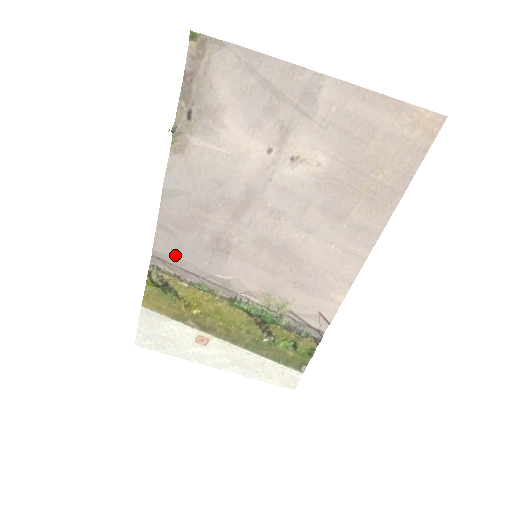
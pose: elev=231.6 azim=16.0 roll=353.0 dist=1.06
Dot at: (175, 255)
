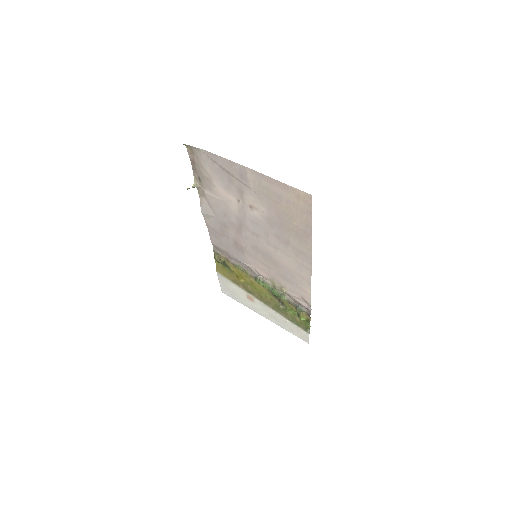
Dot at: (221, 247)
